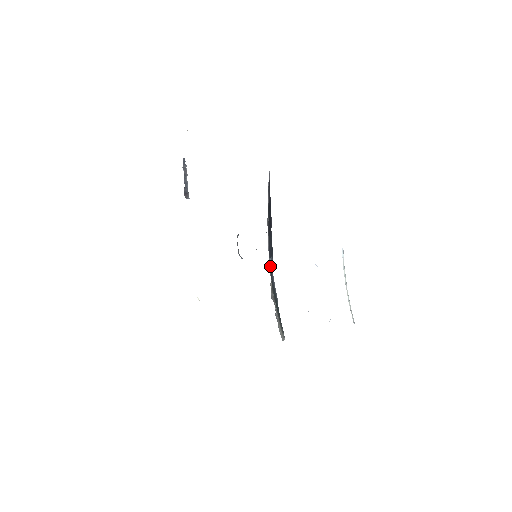
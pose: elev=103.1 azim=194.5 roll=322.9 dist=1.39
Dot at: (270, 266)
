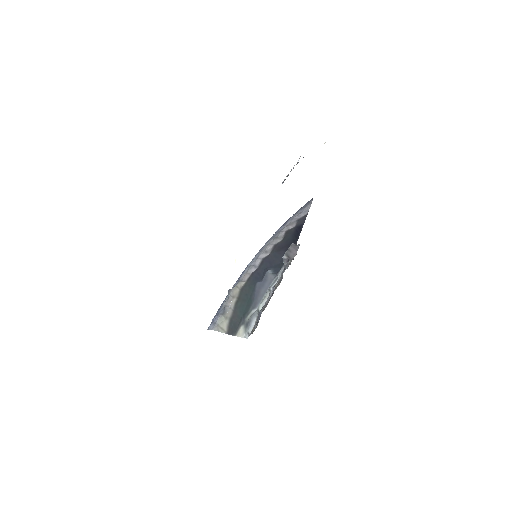
Dot at: (266, 274)
